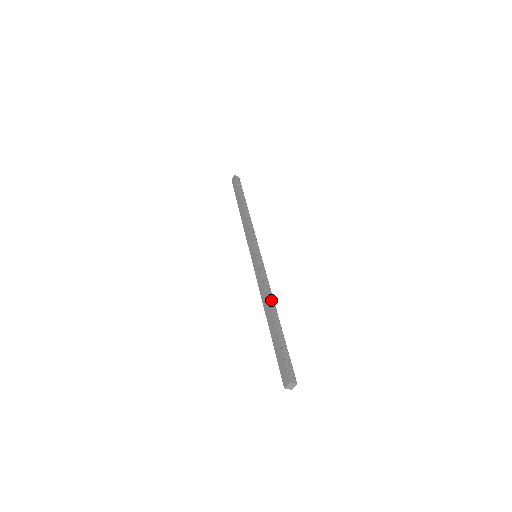
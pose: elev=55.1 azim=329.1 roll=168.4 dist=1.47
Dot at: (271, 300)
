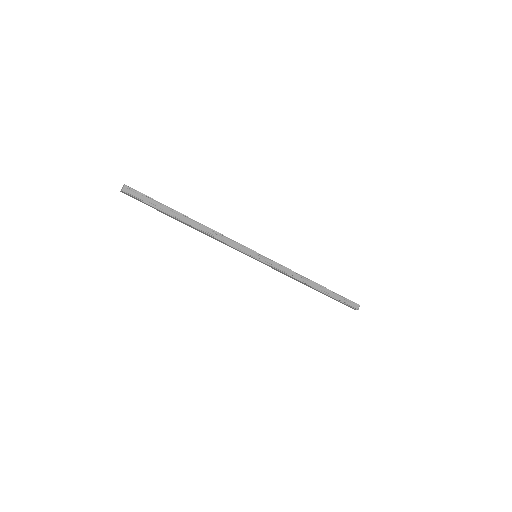
Dot at: (304, 279)
